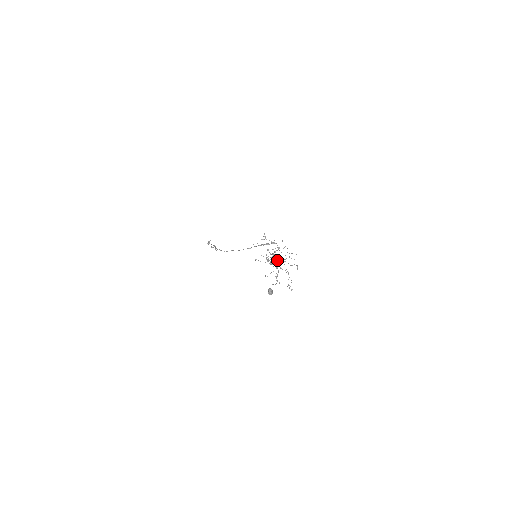
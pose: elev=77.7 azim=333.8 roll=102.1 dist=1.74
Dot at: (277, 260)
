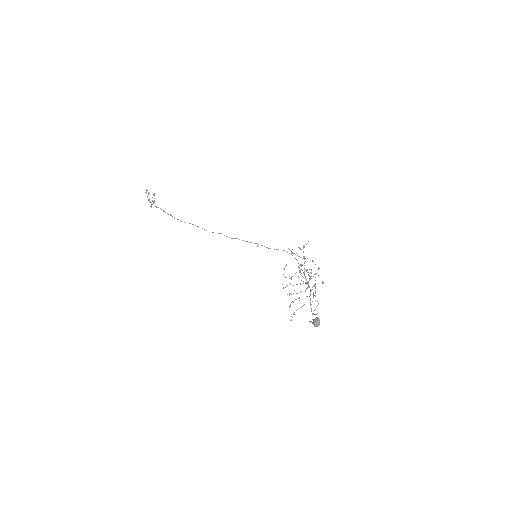
Dot at: occluded
